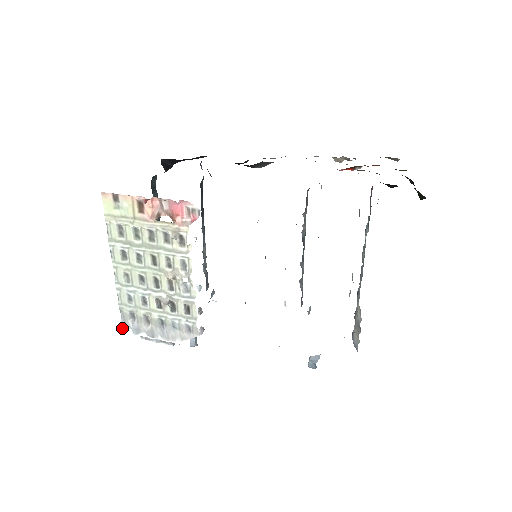
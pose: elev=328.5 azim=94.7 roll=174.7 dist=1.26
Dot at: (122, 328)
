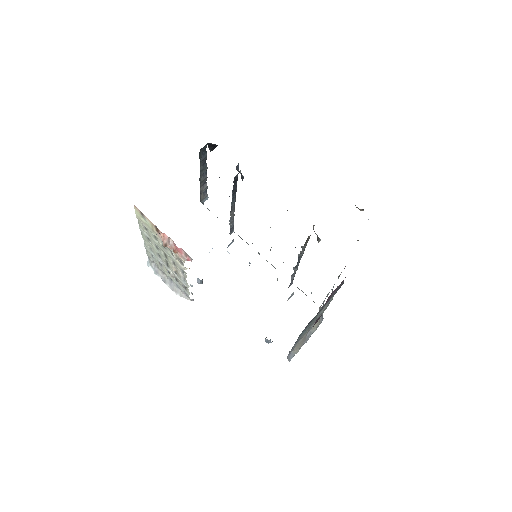
Dot at: (148, 264)
